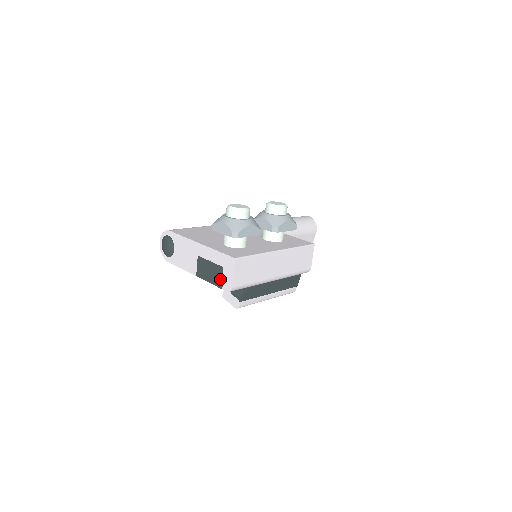
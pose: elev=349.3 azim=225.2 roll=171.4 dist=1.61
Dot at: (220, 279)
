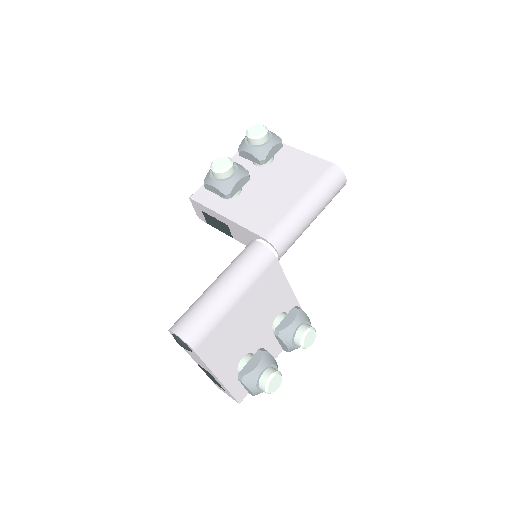
Dot at: (217, 384)
